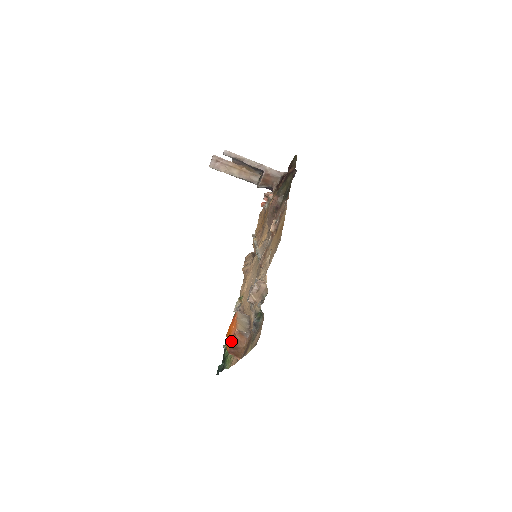
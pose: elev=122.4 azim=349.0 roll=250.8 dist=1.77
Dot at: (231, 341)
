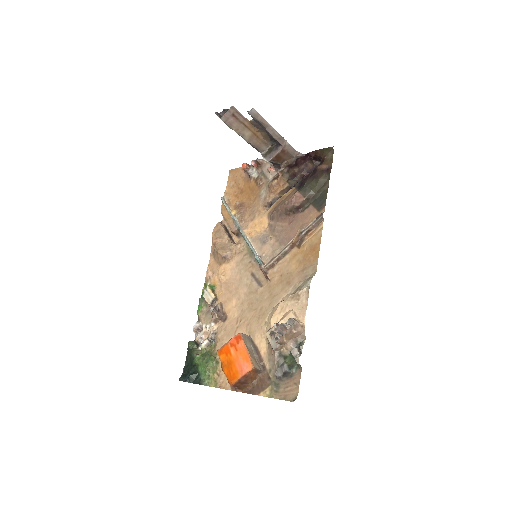
Dot at: (242, 377)
